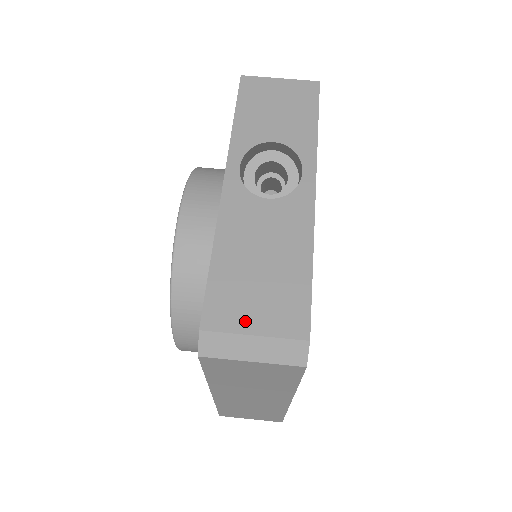
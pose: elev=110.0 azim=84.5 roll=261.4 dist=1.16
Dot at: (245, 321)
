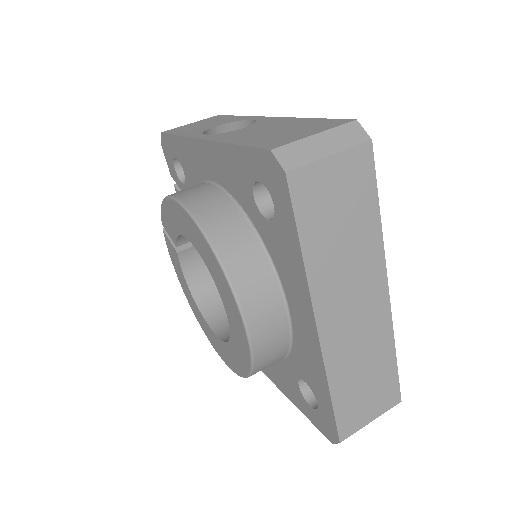
Dot at: (299, 136)
